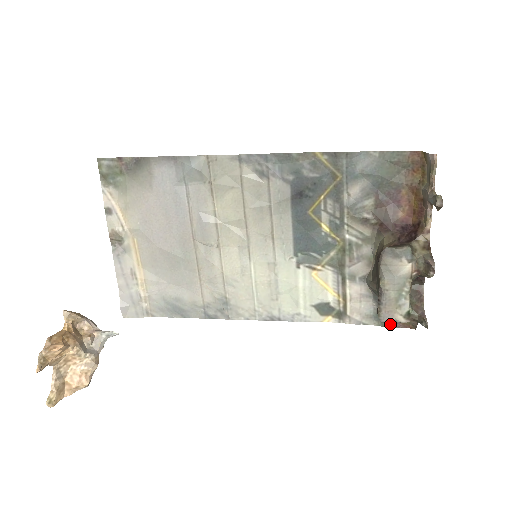
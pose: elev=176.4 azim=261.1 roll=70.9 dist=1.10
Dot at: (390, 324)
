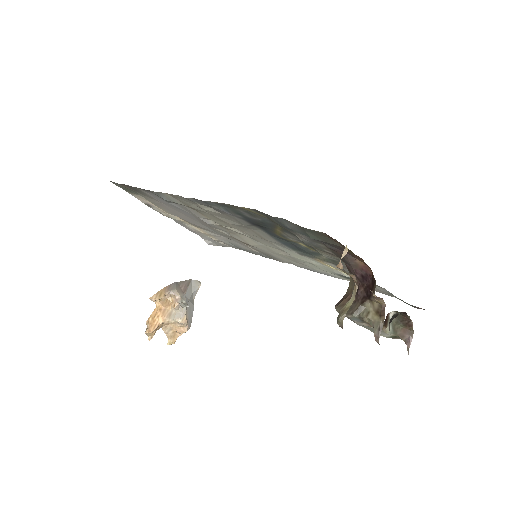
Dot at: (410, 305)
